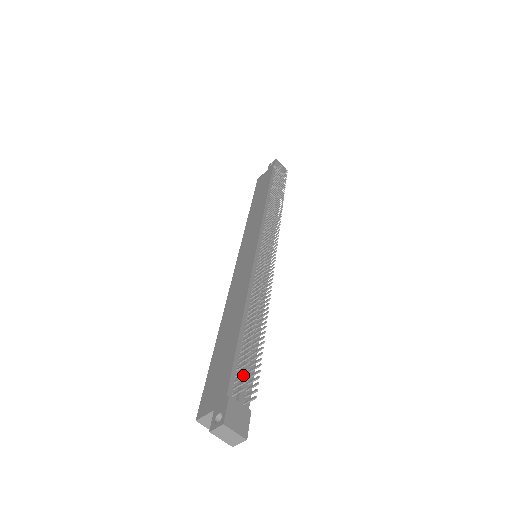
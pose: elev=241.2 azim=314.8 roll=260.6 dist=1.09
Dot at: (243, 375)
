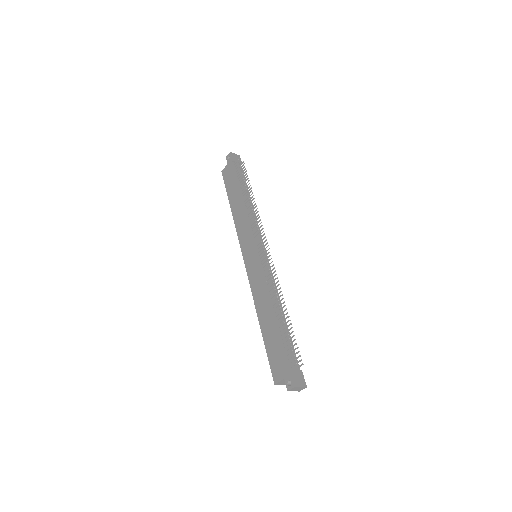
Dot at: (292, 355)
